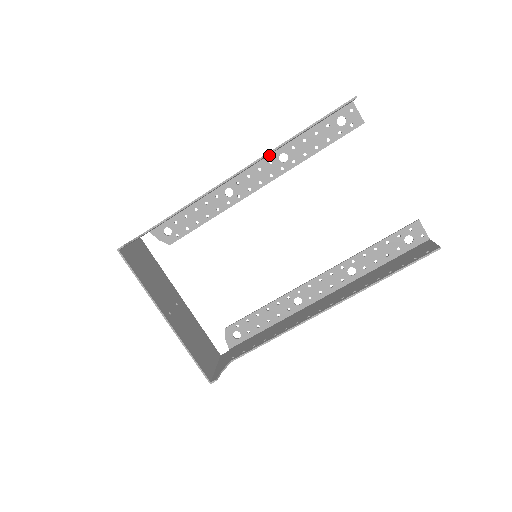
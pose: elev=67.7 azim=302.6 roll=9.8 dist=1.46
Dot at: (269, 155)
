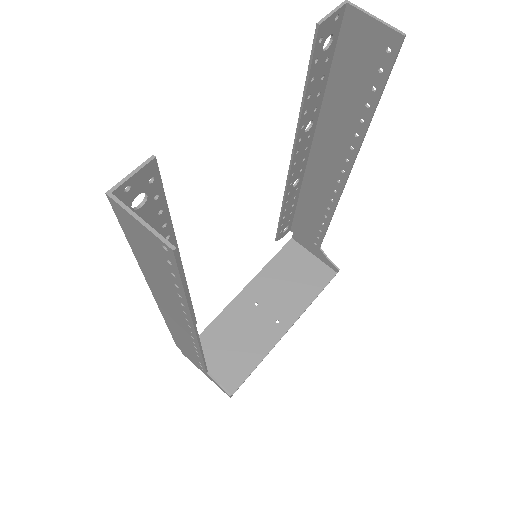
Dot at: occluded
